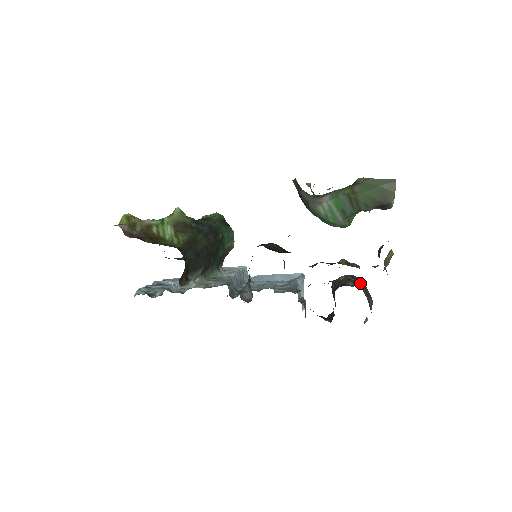
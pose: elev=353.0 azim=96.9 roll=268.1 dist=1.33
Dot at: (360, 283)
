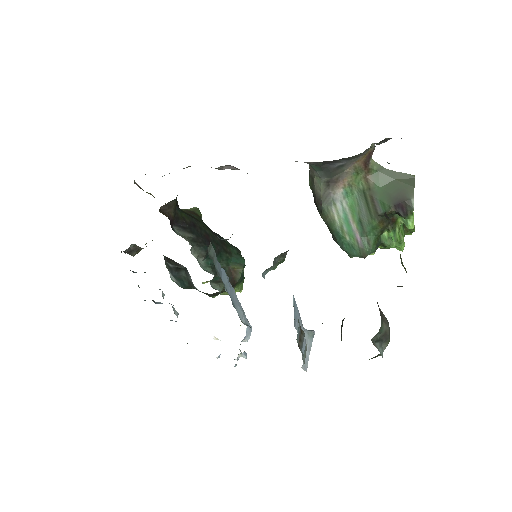
Dot at: occluded
